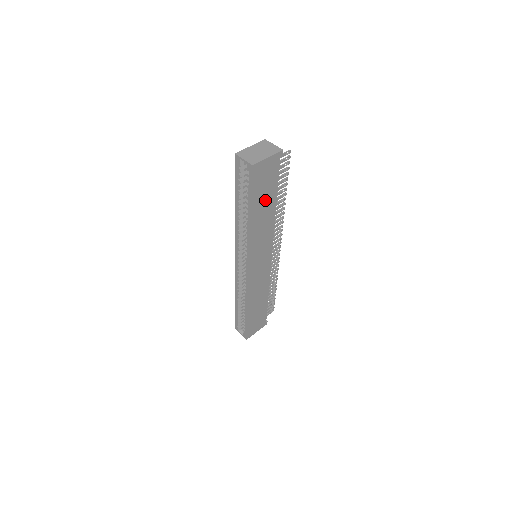
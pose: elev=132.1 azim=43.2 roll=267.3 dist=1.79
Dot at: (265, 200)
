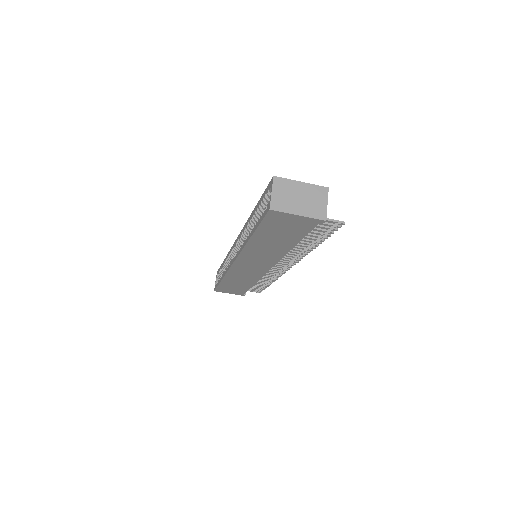
Dot at: (278, 238)
